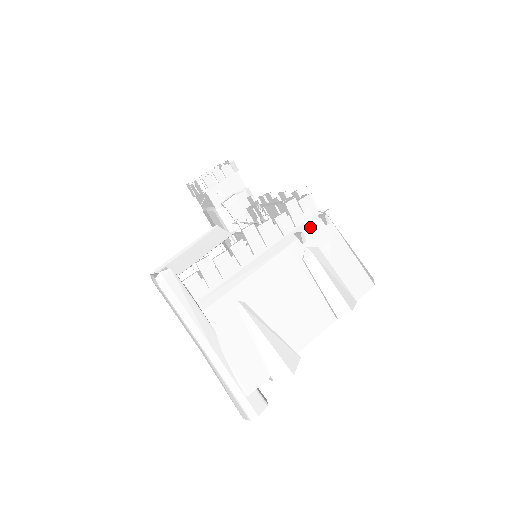
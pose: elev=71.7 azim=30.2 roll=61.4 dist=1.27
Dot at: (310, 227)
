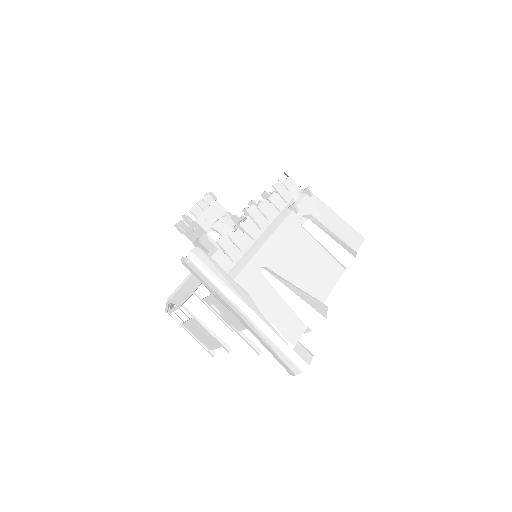
Dot at: (298, 200)
